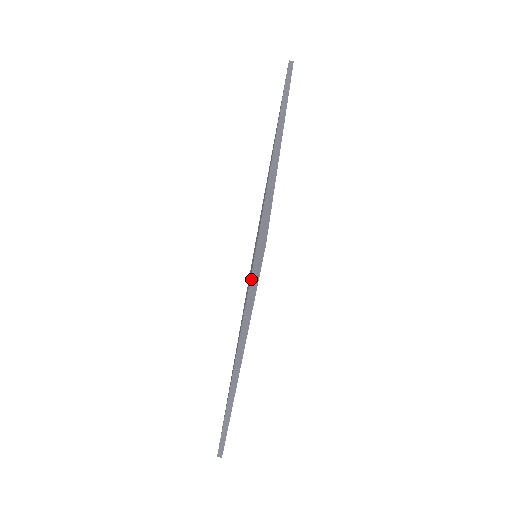
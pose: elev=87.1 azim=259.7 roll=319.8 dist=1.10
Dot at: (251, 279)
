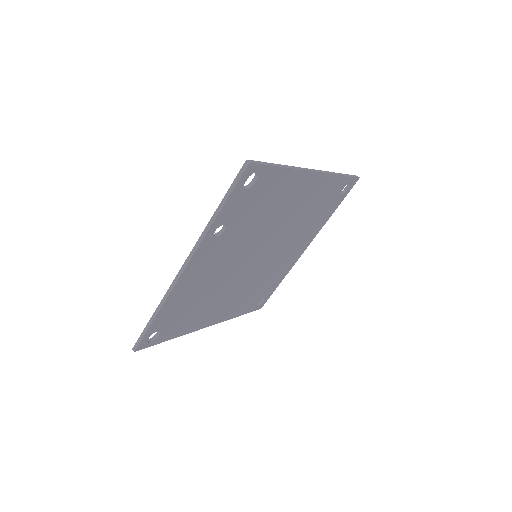
Dot at: (233, 183)
